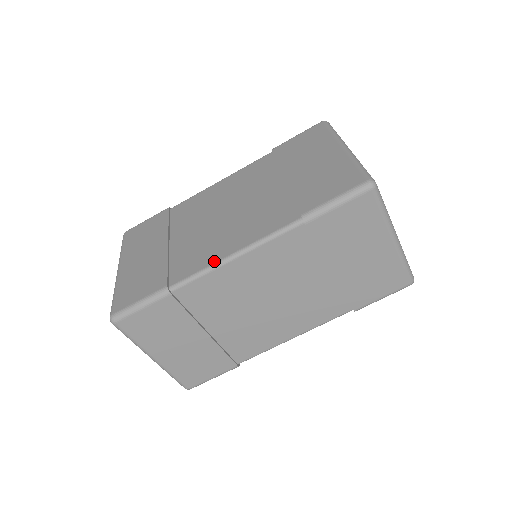
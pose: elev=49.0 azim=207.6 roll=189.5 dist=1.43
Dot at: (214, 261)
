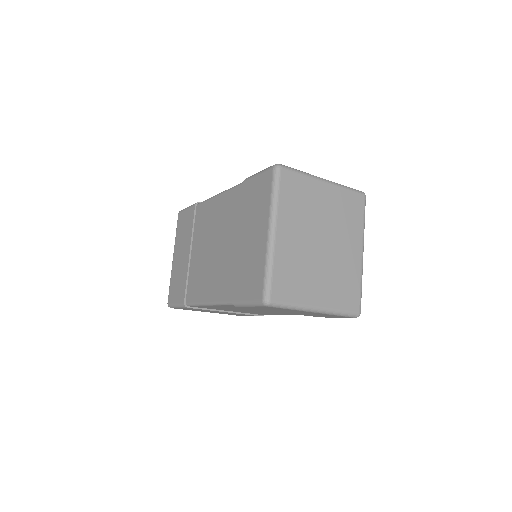
Dot at: (200, 301)
